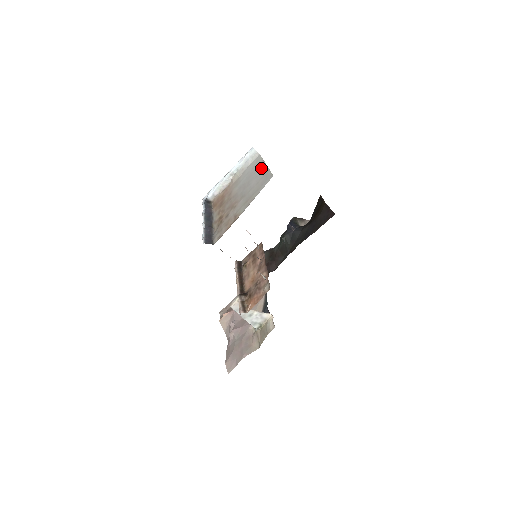
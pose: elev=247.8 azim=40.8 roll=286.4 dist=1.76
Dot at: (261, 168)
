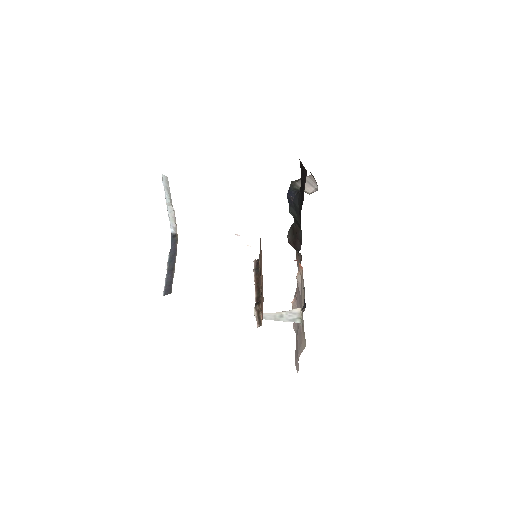
Dot at: occluded
